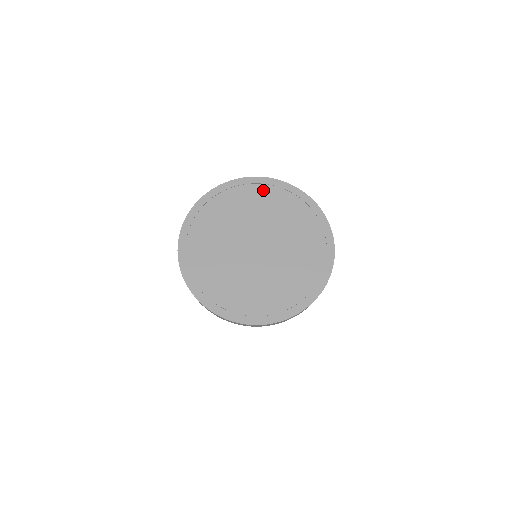
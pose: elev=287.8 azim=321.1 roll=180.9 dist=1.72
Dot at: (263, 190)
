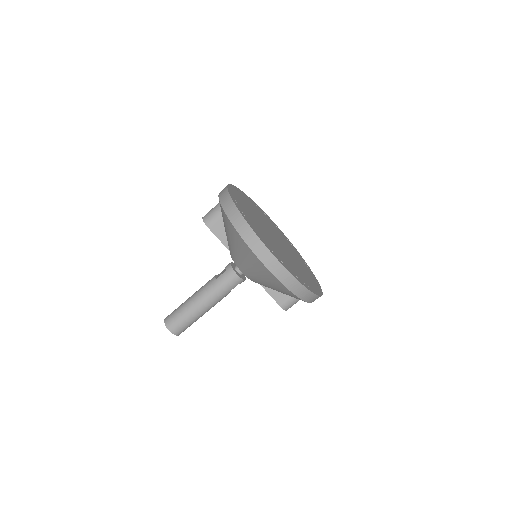
Dot at: (301, 258)
